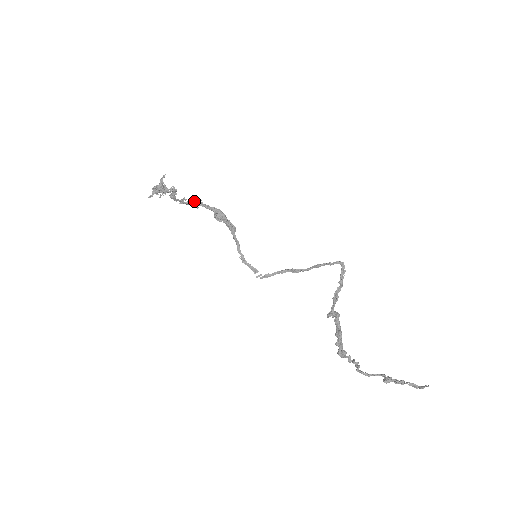
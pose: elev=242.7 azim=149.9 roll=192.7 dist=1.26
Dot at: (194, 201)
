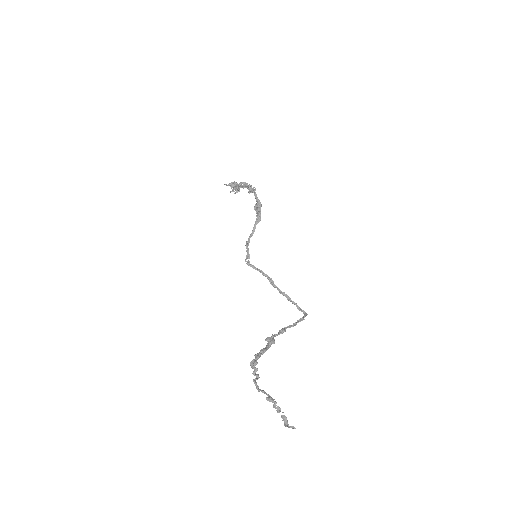
Dot at: (251, 188)
